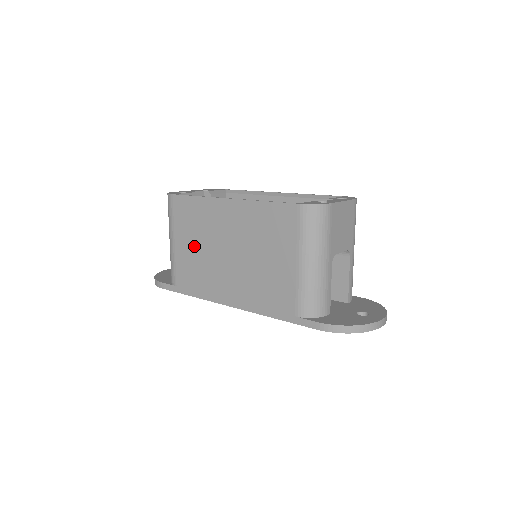
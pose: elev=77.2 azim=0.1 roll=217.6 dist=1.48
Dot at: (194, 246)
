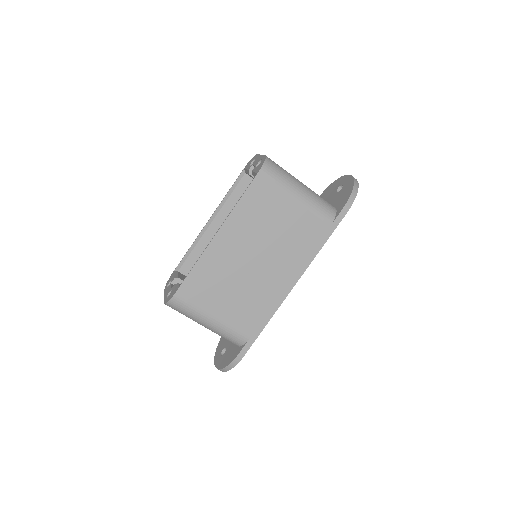
Dot at: (230, 295)
